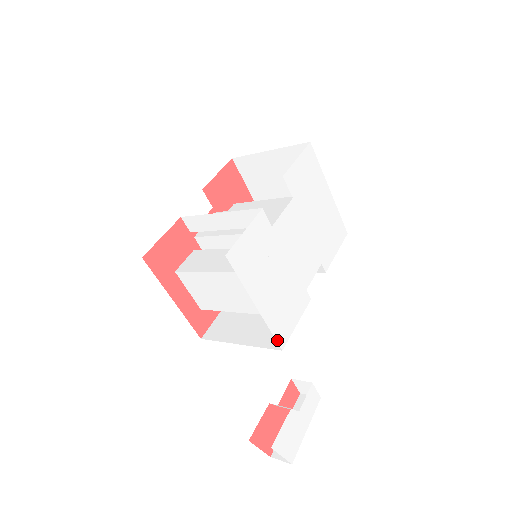
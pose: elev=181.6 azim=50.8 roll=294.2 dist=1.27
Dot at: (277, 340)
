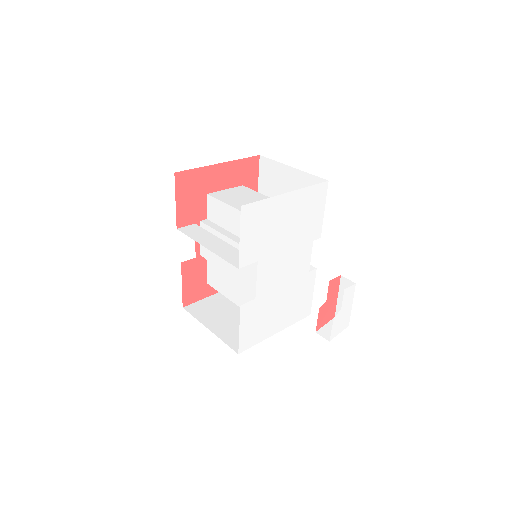
Dot at: (303, 318)
